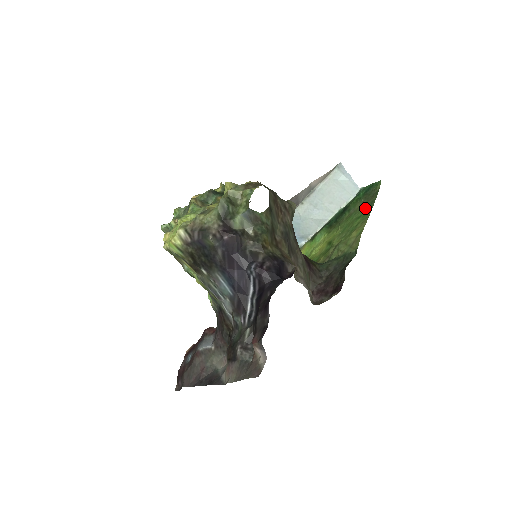
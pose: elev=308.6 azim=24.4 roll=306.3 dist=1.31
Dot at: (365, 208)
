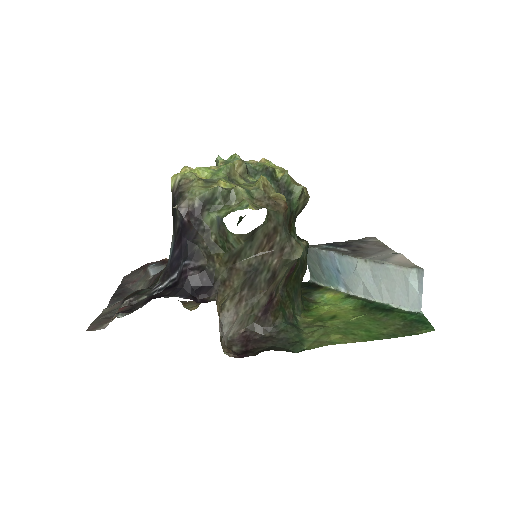
Dot at: (384, 331)
